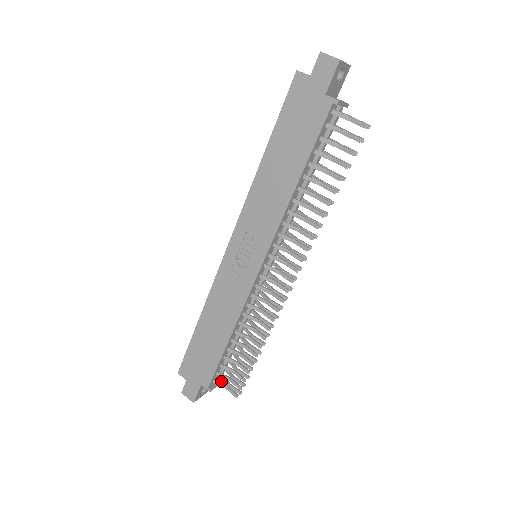
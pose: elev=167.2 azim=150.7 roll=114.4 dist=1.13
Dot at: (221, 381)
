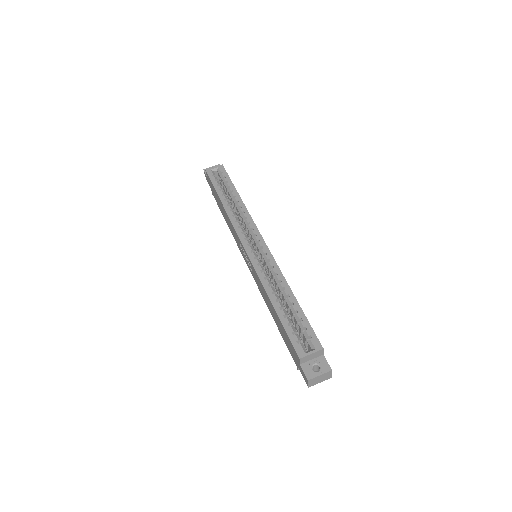
Dot at: occluded
